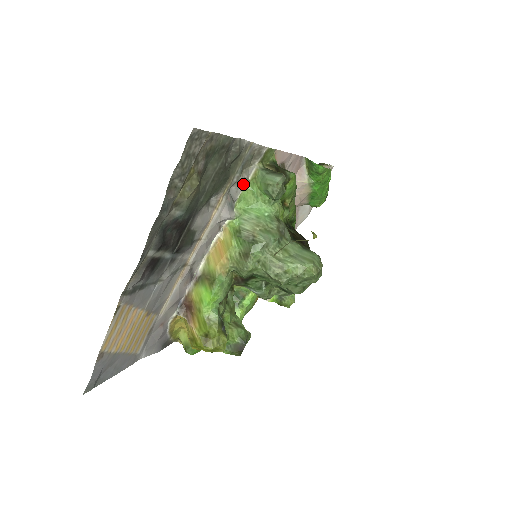
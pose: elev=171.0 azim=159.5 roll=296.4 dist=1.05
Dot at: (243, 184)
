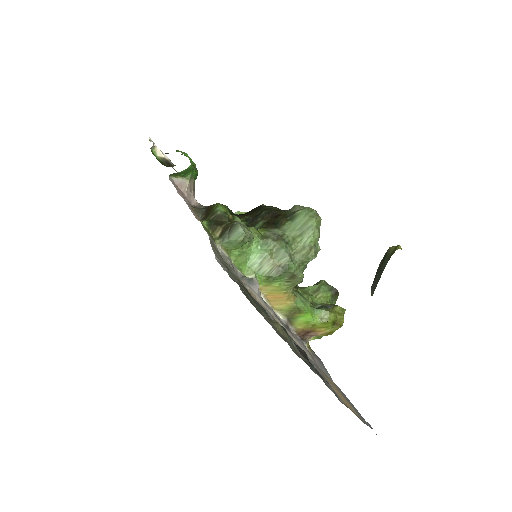
Dot at: (231, 264)
